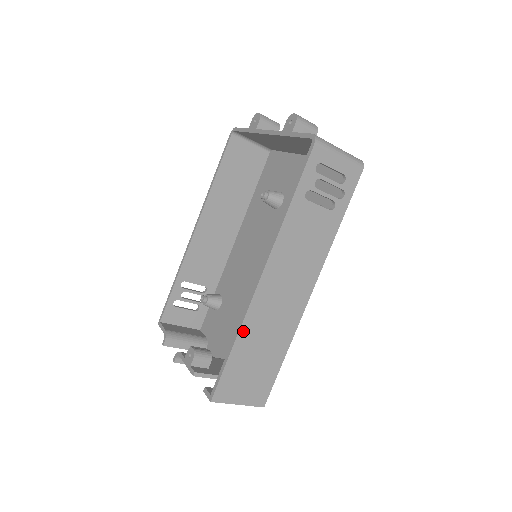
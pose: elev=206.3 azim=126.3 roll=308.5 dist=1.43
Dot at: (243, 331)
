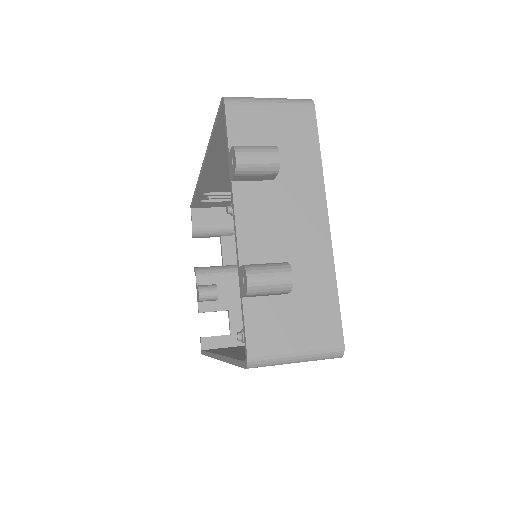
Dot at: occluded
